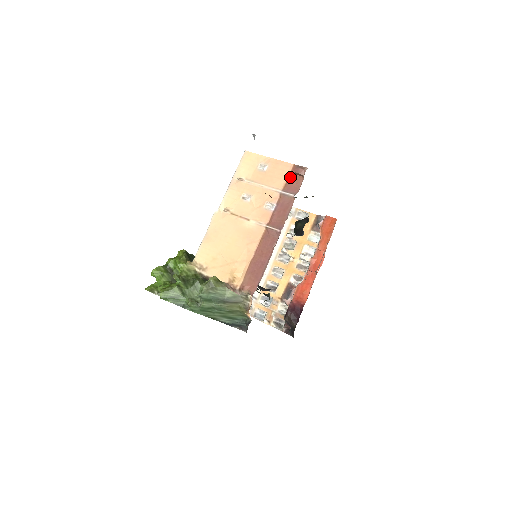
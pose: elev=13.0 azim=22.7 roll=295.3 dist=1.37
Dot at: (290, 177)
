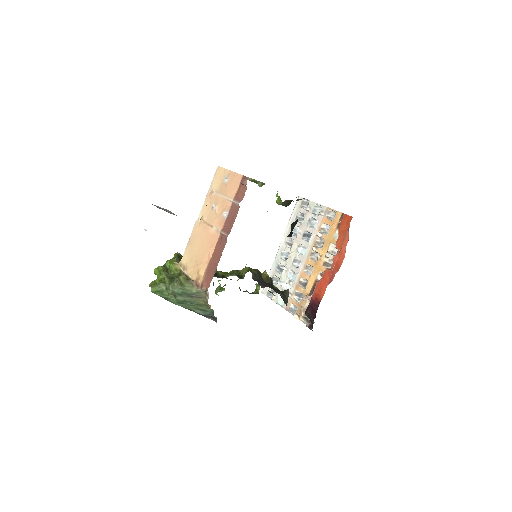
Dot at: (239, 187)
